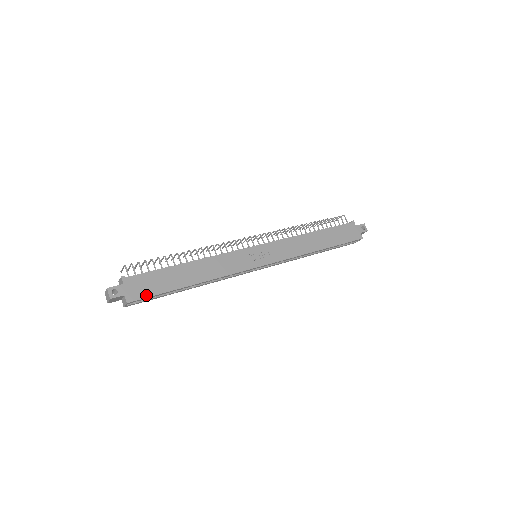
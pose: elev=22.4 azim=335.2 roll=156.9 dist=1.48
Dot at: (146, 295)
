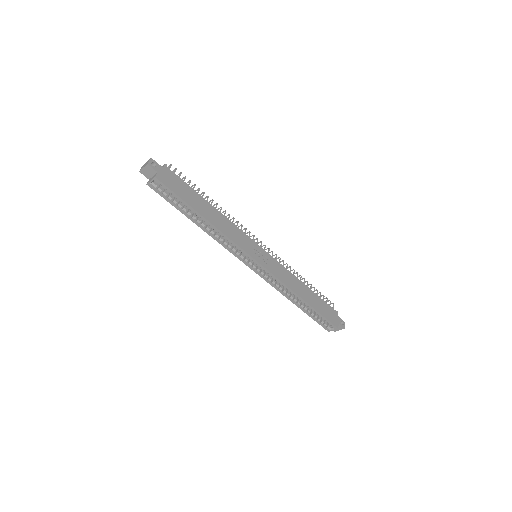
Dot at: (170, 187)
